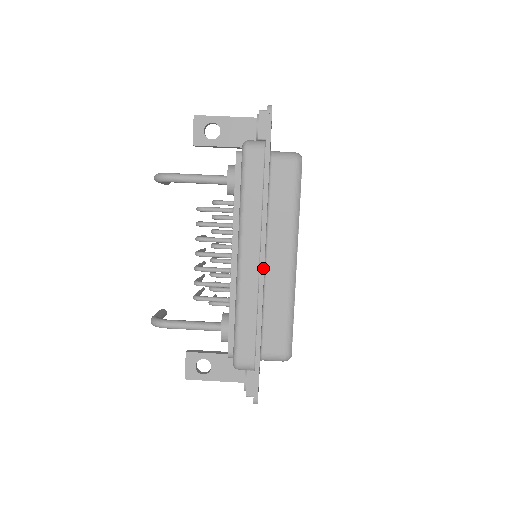
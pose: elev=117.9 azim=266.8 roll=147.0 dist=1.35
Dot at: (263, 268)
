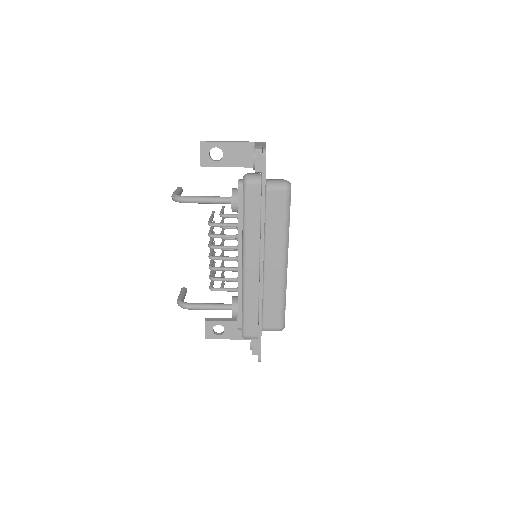
Dot at: (262, 273)
